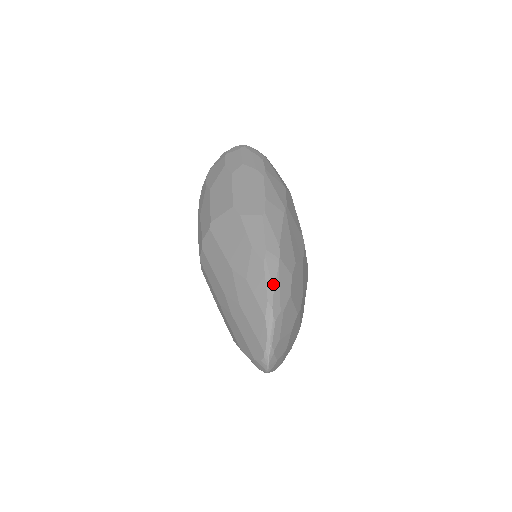
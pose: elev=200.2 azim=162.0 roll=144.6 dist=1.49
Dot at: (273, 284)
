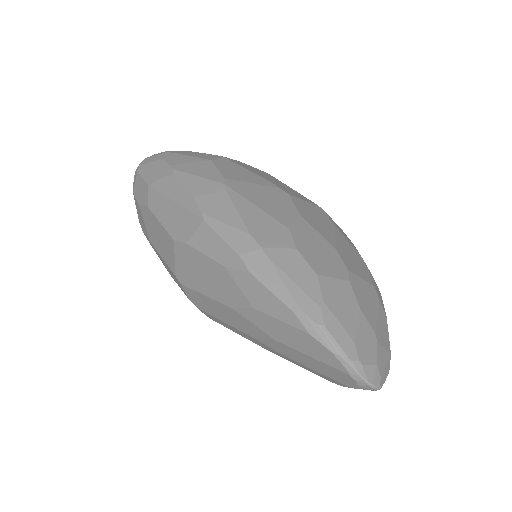
Dot at: (281, 286)
